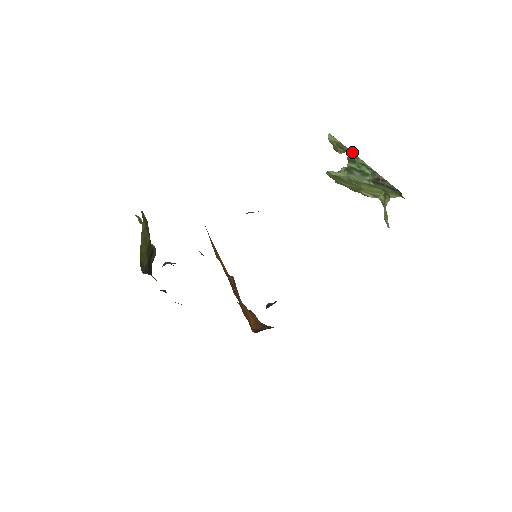
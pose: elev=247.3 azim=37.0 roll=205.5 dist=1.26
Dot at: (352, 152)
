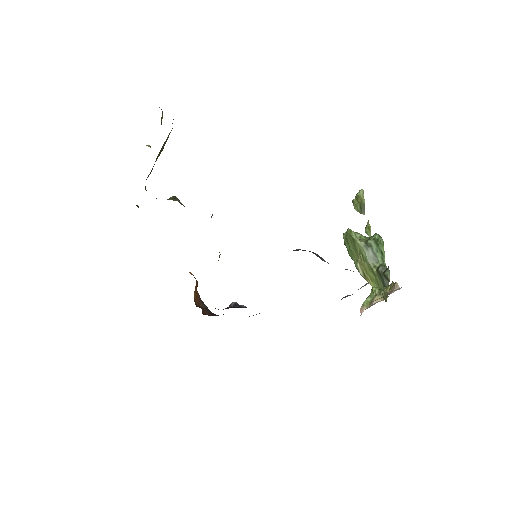
Dot at: occluded
